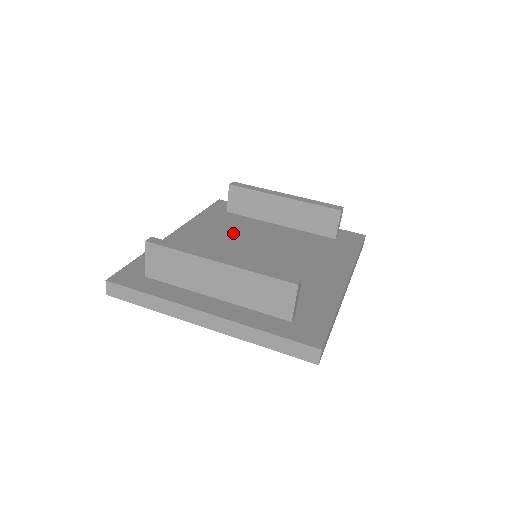
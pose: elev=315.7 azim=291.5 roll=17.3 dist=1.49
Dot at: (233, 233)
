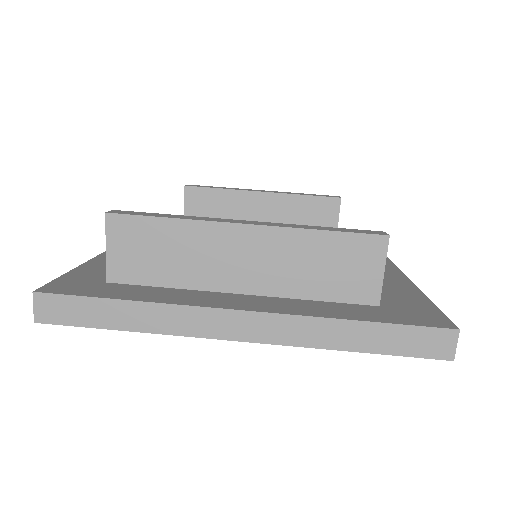
Dot at: occluded
